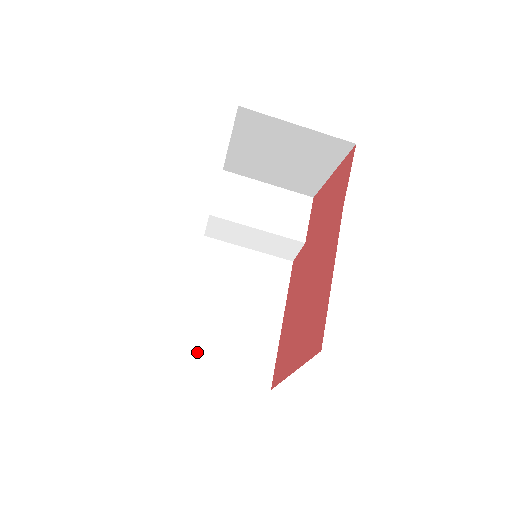
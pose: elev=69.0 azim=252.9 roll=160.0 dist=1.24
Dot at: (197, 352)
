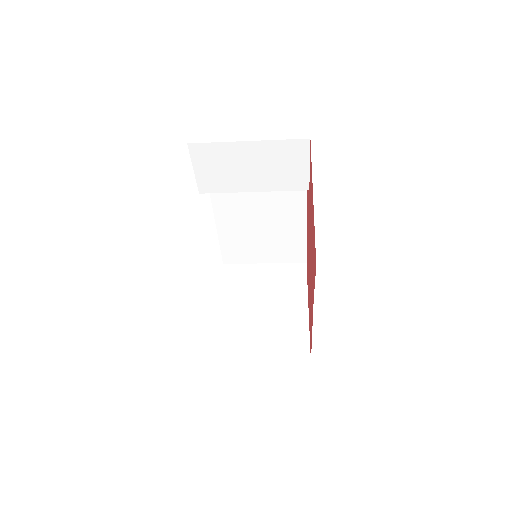
Dot at: (242, 254)
